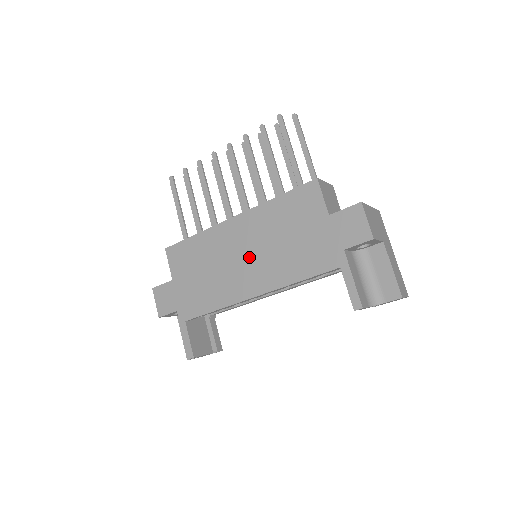
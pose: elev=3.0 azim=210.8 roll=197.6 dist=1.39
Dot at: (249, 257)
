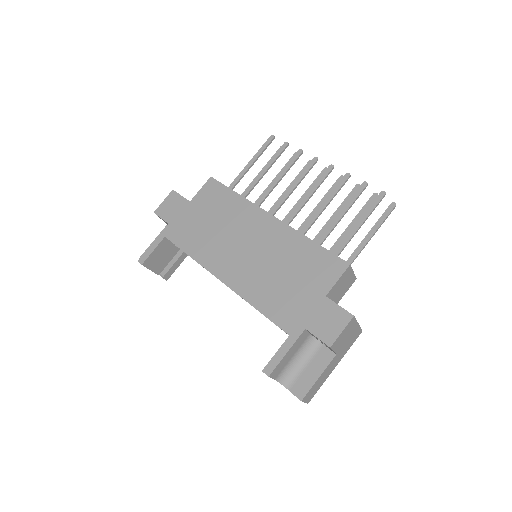
Dot at: (249, 253)
